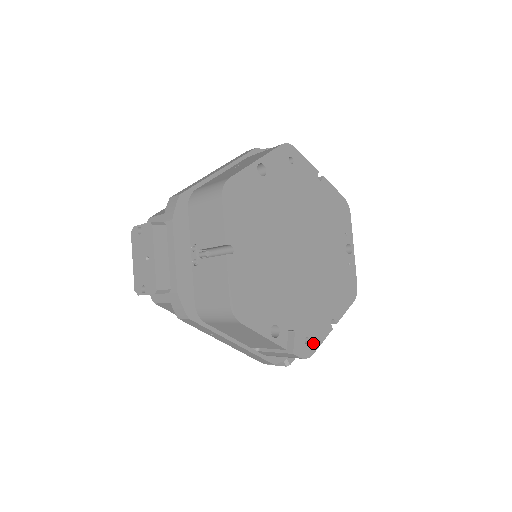
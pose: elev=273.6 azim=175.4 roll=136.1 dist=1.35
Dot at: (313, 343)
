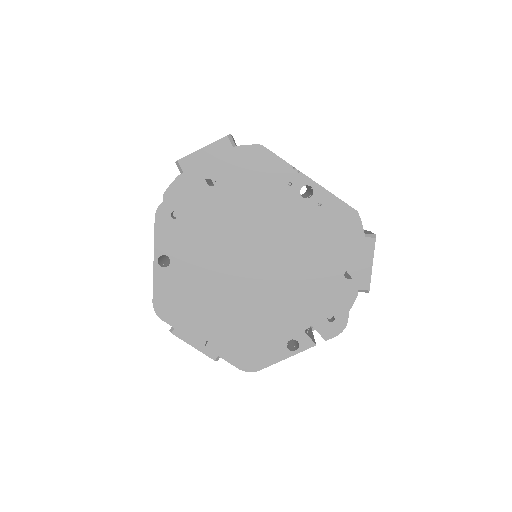
Dot at: (340, 313)
